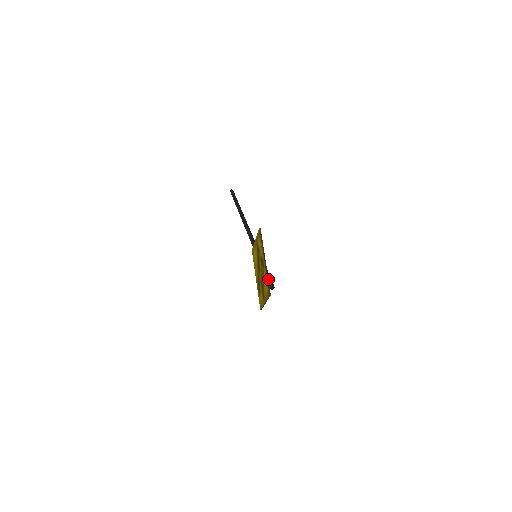
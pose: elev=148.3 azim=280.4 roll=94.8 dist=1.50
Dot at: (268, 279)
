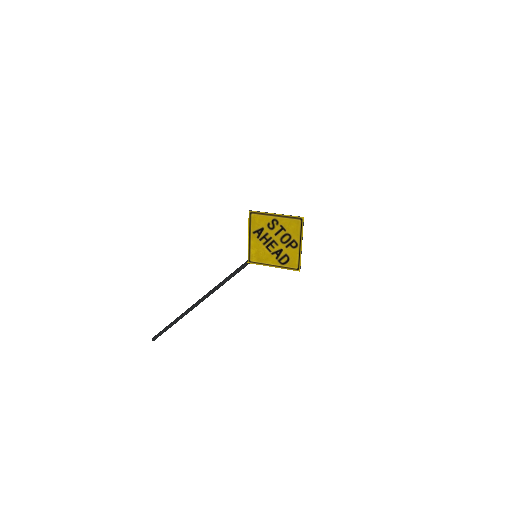
Dot at: (291, 215)
